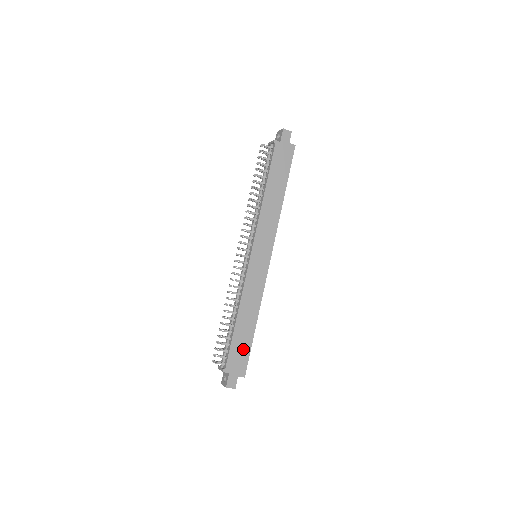
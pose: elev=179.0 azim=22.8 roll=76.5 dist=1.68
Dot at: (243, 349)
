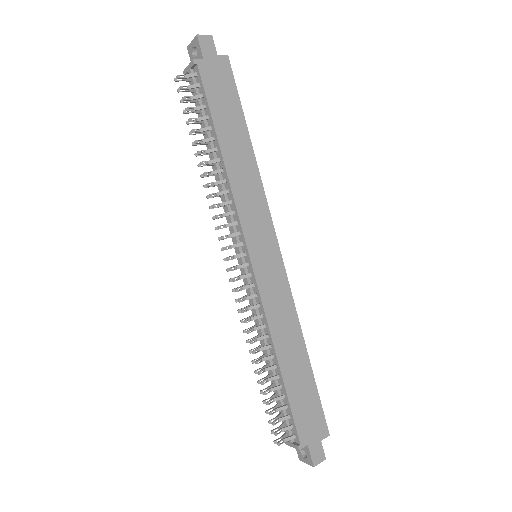
Dot at: (308, 400)
